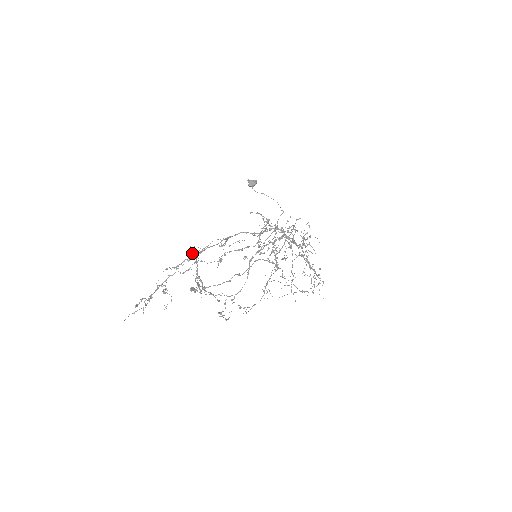
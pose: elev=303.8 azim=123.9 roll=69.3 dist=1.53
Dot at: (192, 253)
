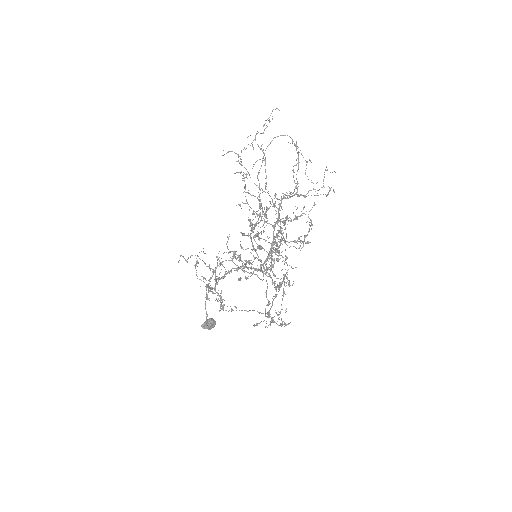
Dot at: (222, 306)
